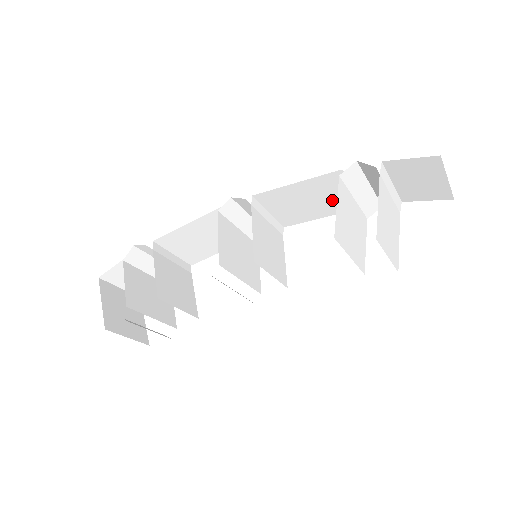
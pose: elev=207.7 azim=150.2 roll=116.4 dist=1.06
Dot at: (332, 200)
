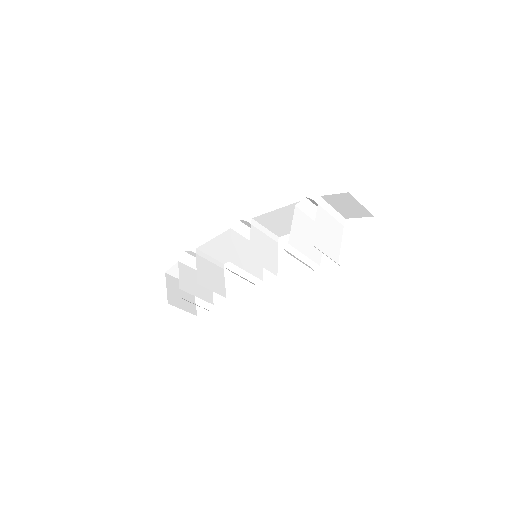
Dot at: occluded
